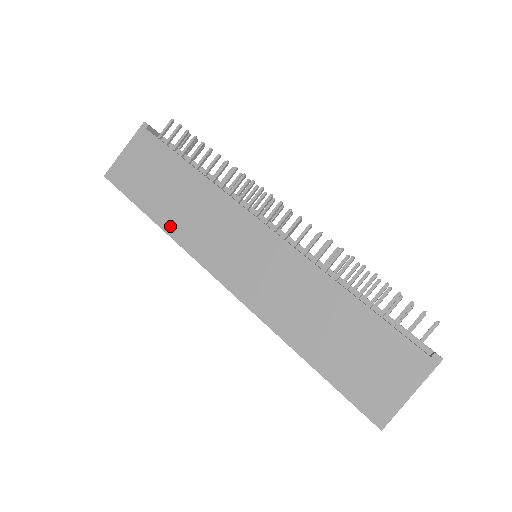
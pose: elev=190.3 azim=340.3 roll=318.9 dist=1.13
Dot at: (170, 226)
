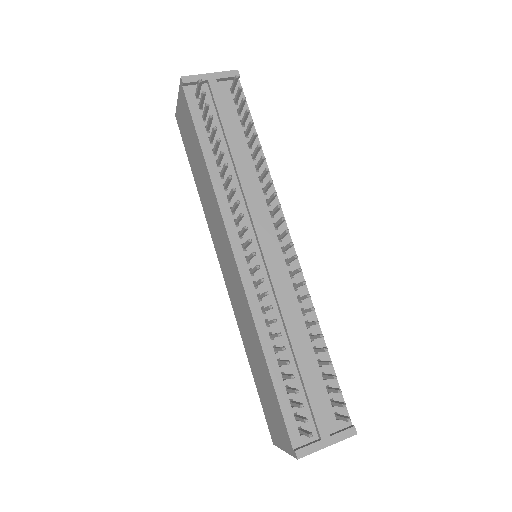
Dot at: (201, 199)
